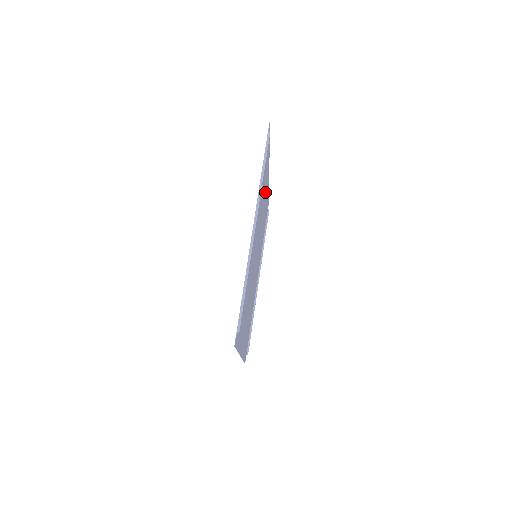
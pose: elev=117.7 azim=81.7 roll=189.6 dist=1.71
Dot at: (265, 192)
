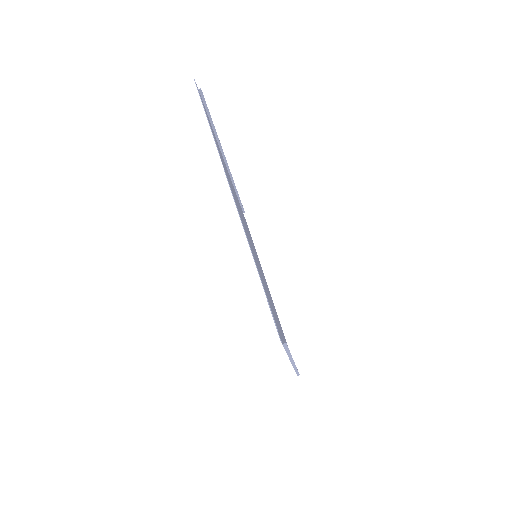
Dot at: occluded
